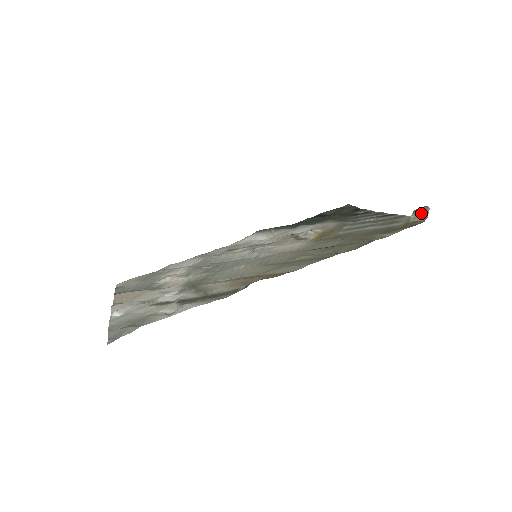
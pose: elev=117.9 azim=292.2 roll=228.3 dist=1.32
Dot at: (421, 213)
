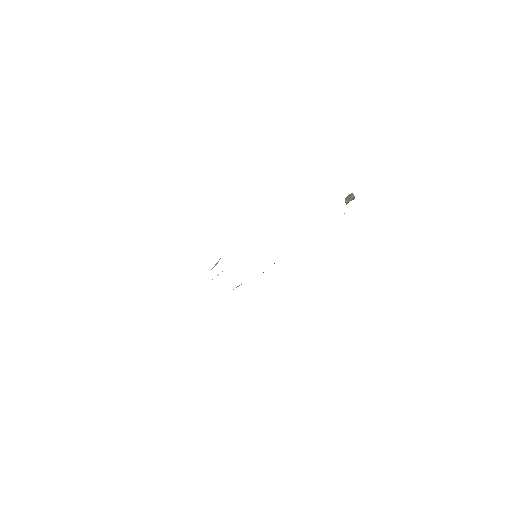
Dot at: (350, 197)
